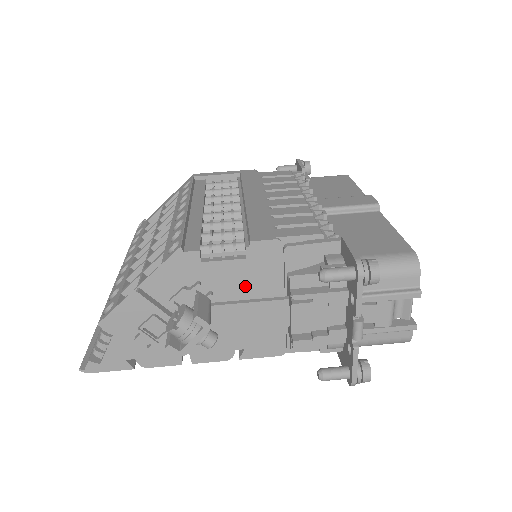
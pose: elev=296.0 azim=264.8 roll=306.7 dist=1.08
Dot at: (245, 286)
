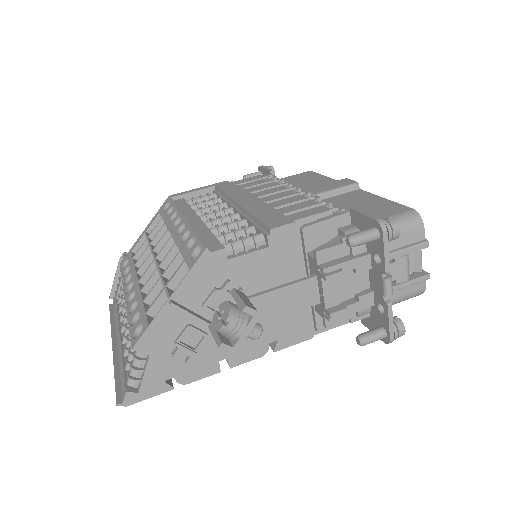
Dot at: (271, 275)
